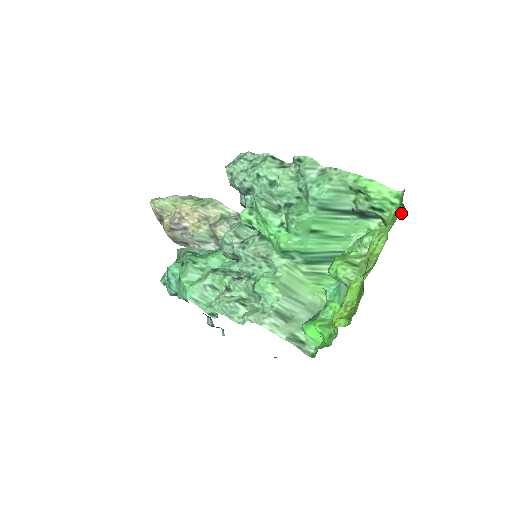
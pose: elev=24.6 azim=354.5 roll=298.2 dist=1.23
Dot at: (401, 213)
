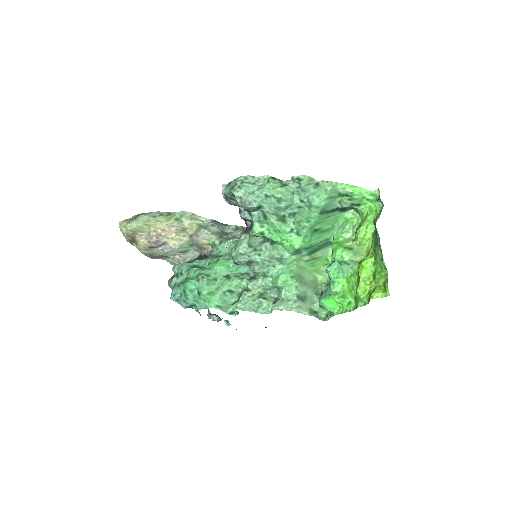
Dot at: (381, 207)
